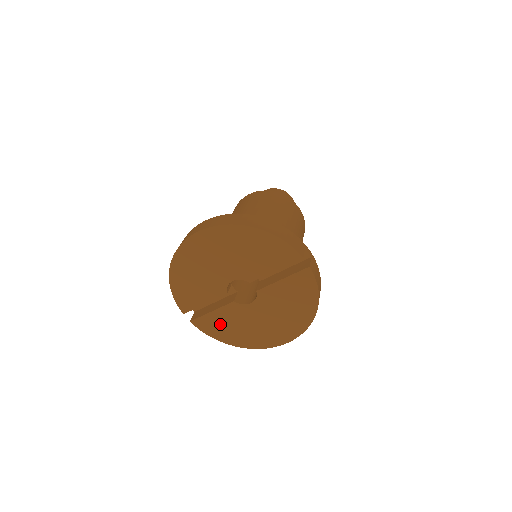
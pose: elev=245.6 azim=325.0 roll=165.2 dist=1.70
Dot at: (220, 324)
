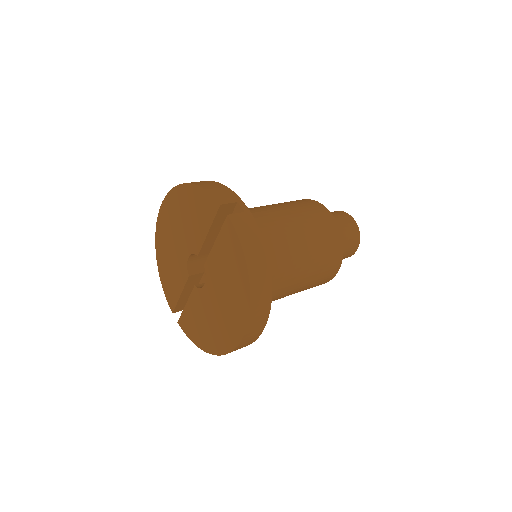
Dot at: (194, 321)
